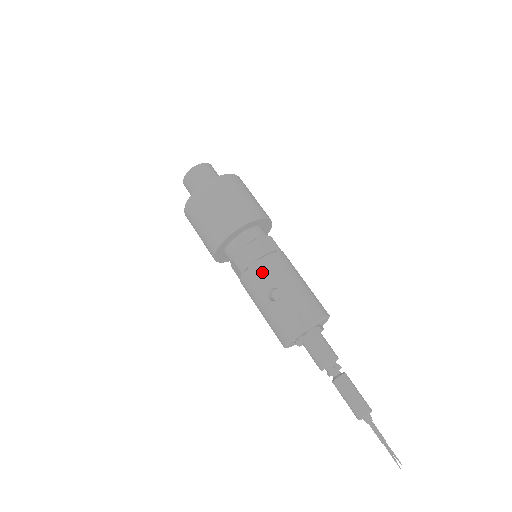
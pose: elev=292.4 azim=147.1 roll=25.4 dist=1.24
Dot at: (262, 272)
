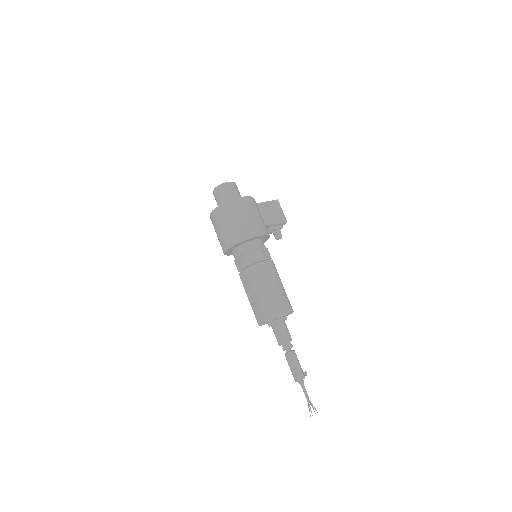
Dot at: (245, 278)
